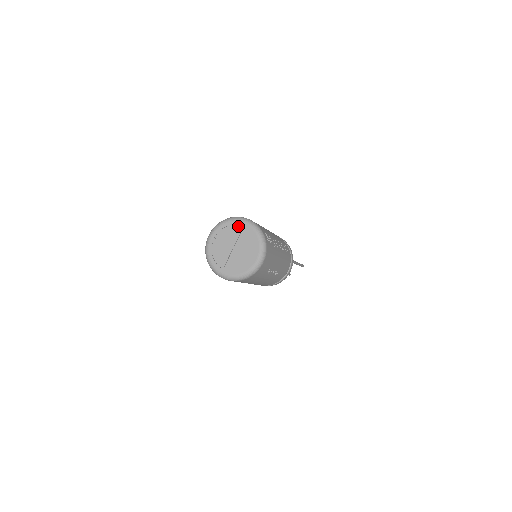
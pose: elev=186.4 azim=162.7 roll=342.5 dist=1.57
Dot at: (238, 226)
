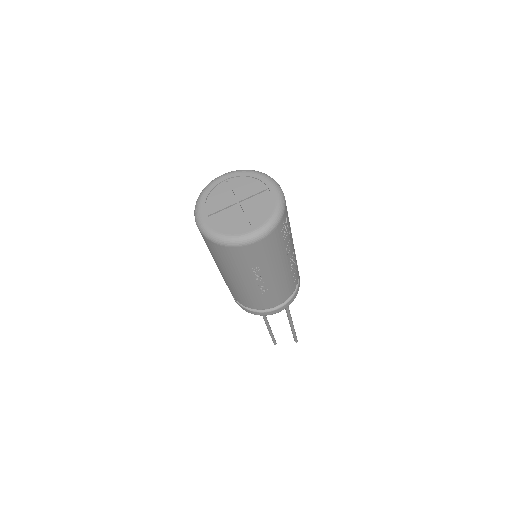
Dot at: (262, 184)
